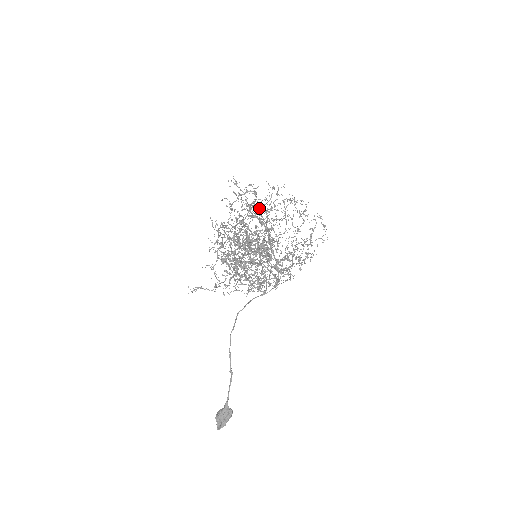
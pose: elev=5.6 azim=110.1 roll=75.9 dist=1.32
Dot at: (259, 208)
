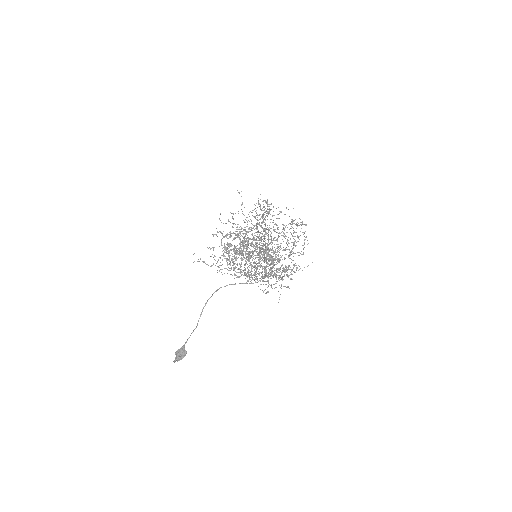
Dot at: (249, 212)
